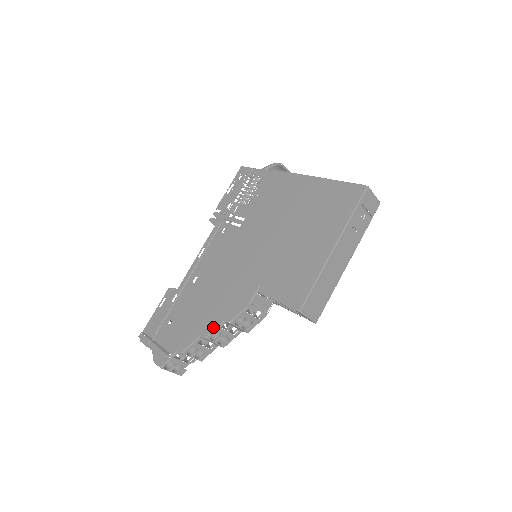
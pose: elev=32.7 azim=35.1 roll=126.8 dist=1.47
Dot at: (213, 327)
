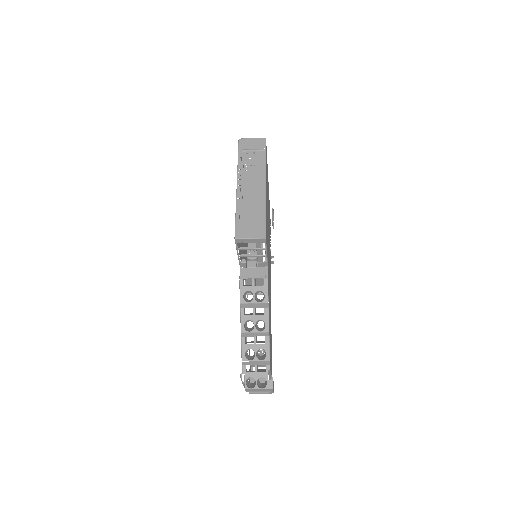
Dot at: (240, 320)
